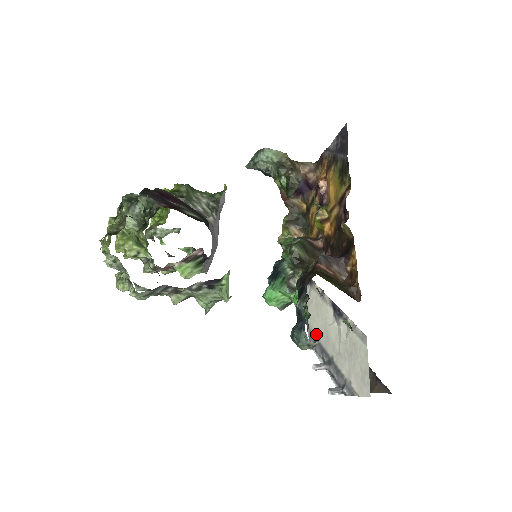
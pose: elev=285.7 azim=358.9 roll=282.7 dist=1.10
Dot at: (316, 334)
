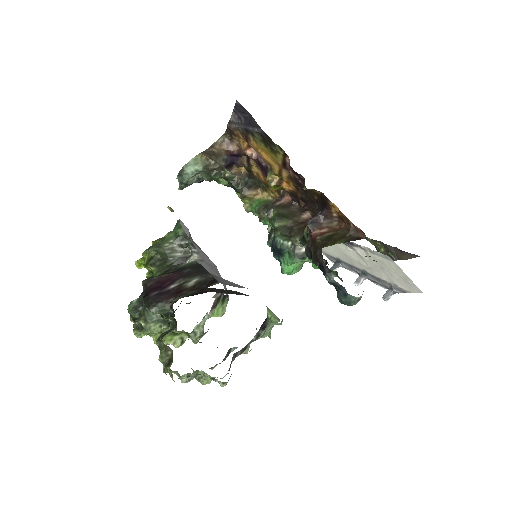
Dot at: (334, 256)
